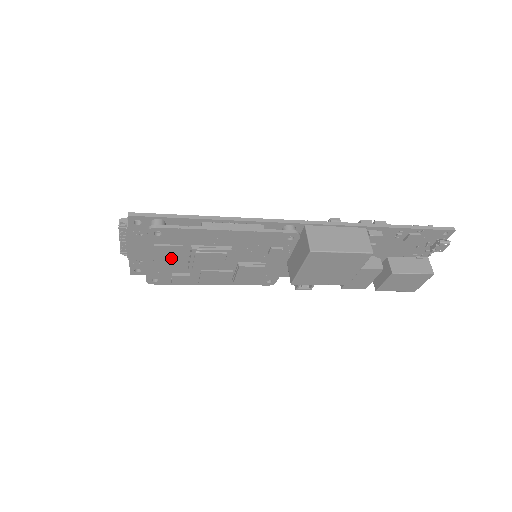
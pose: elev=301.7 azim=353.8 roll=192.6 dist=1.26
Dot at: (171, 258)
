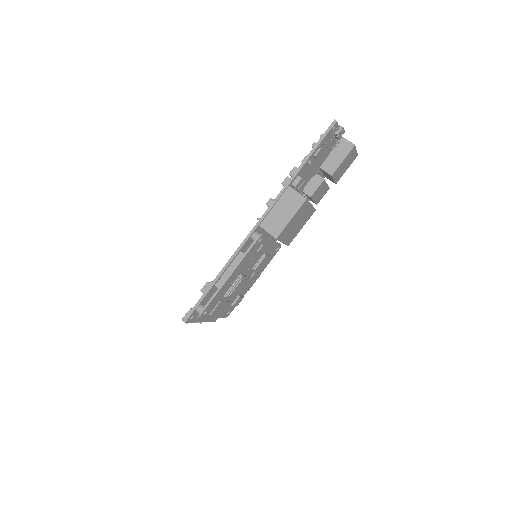
Dot at: (223, 306)
